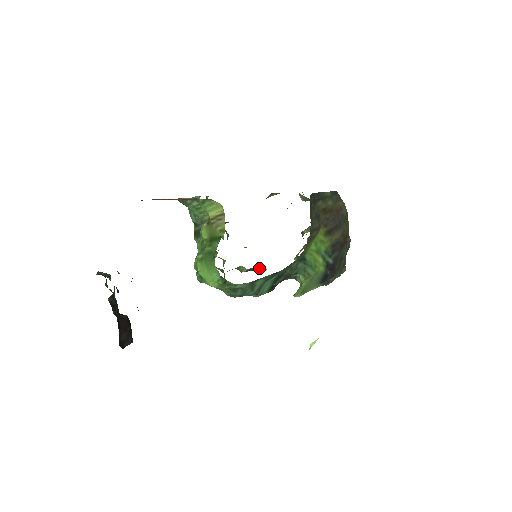
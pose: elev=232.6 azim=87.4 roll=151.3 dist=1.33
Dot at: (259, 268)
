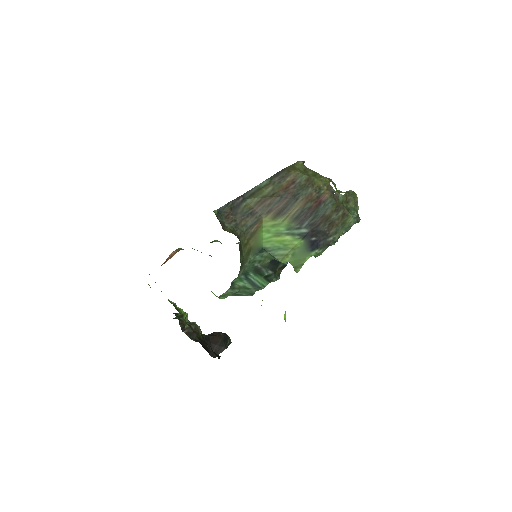
Dot at: occluded
